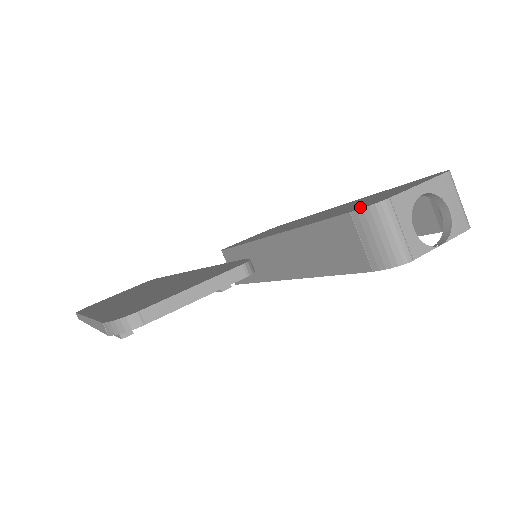
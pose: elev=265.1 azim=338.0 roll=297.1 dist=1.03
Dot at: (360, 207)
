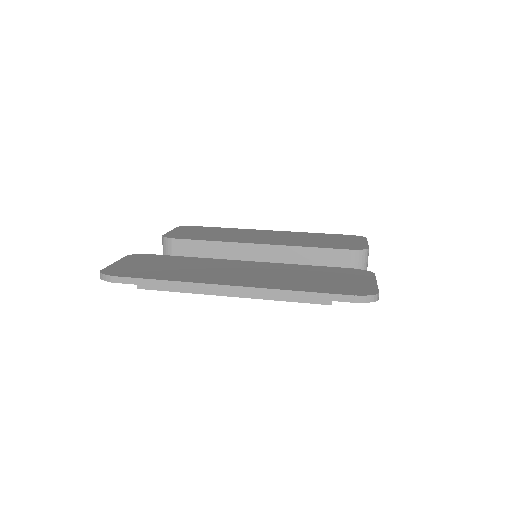
Dot at: (352, 248)
